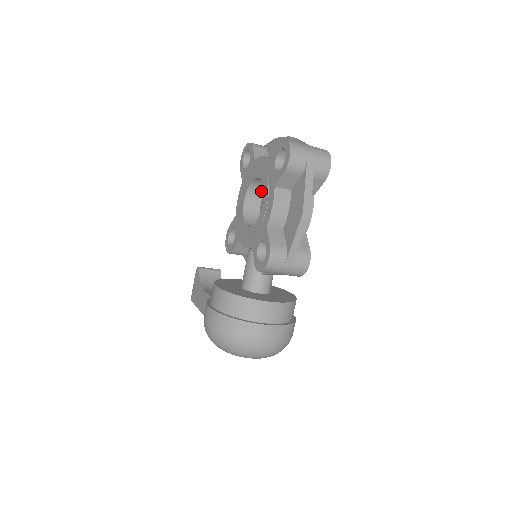
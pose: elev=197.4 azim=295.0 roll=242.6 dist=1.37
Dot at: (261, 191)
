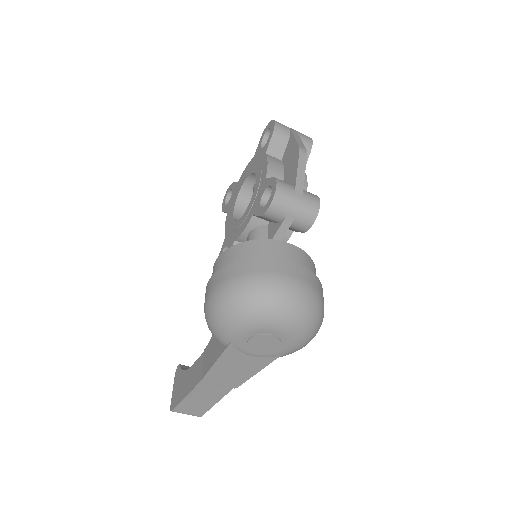
Dot at: occluded
